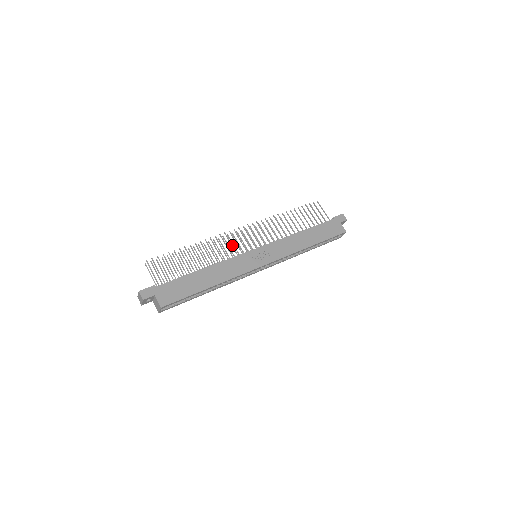
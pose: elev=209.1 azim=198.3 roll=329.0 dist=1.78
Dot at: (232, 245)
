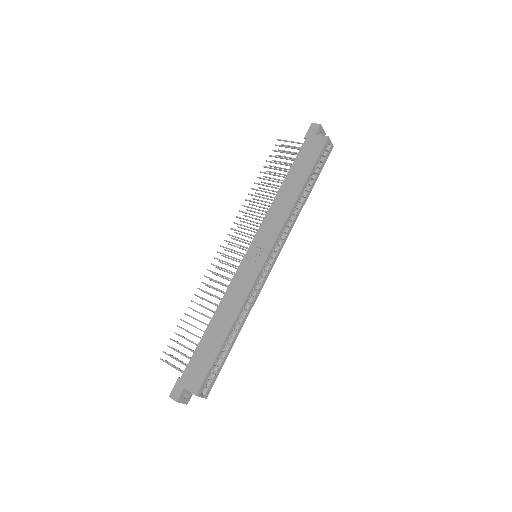
Dot at: (224, 269)
